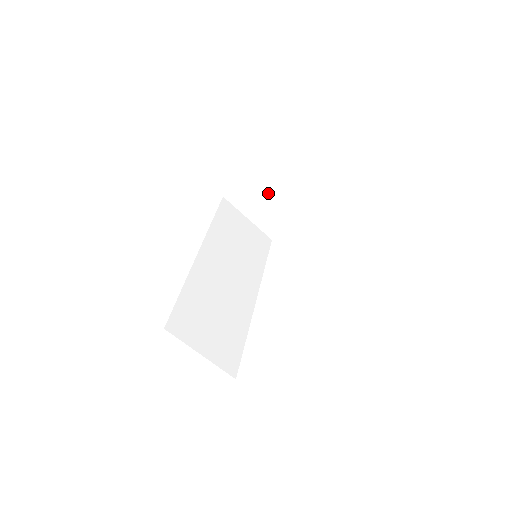
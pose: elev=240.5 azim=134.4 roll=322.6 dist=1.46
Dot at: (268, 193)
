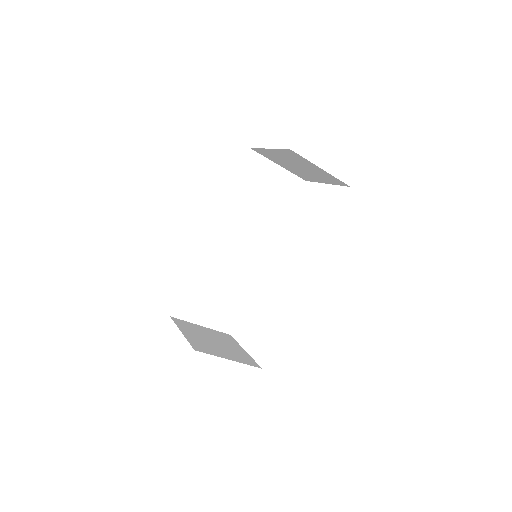
Dot at: (294, 163)
